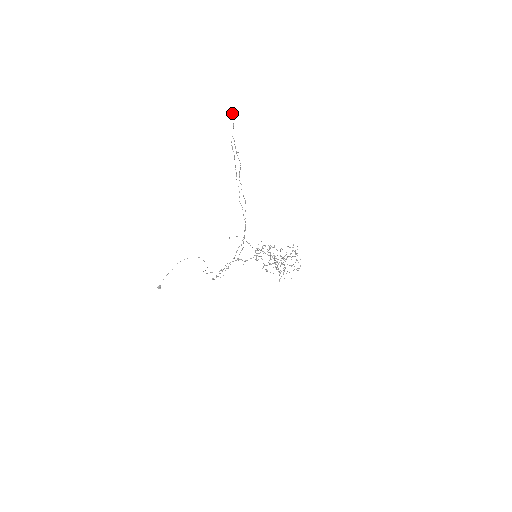
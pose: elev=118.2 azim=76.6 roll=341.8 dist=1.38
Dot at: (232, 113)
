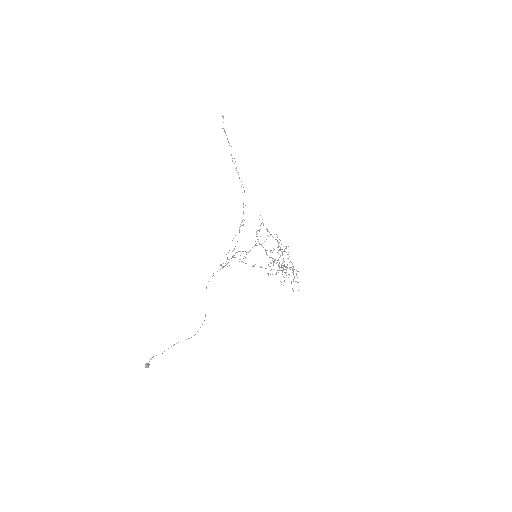
Dot at: (222, 115)
